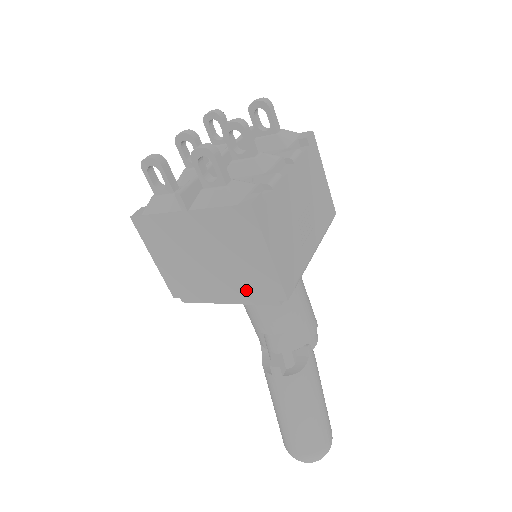
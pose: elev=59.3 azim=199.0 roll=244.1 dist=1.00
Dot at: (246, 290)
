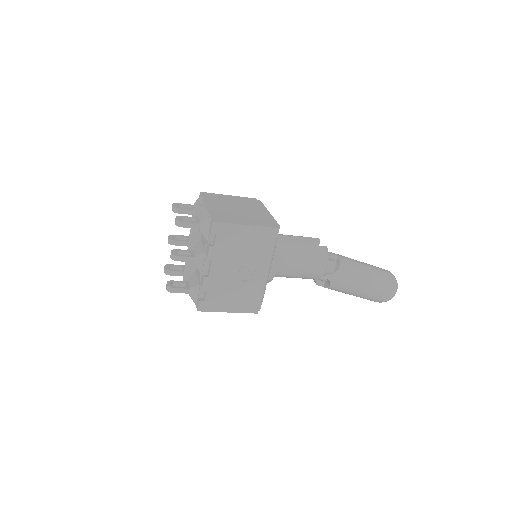
Dot at: occluded
